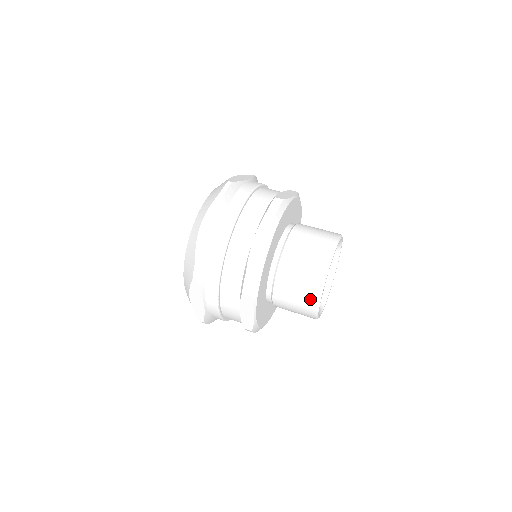
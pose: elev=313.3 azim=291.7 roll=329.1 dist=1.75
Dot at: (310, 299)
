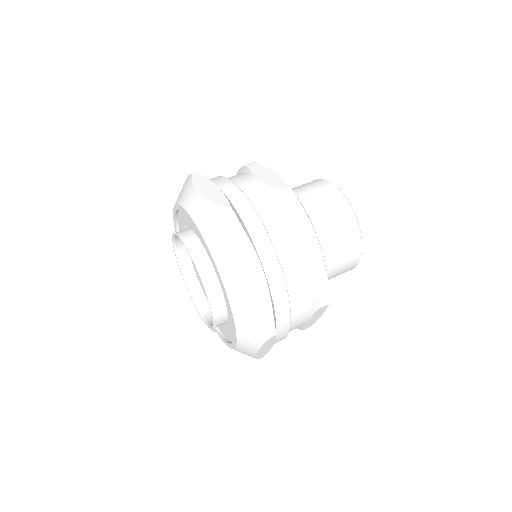
Dot at: (353, 261)
